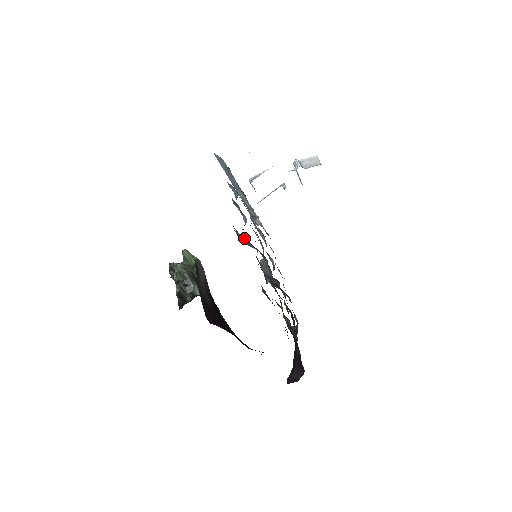
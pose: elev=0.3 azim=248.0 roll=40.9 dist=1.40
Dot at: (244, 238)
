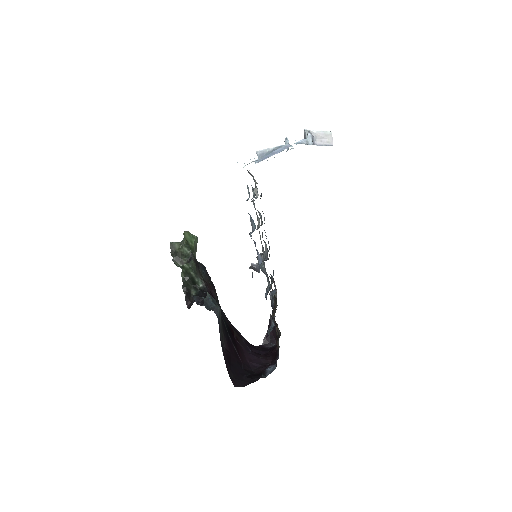
Dot at: occluded
